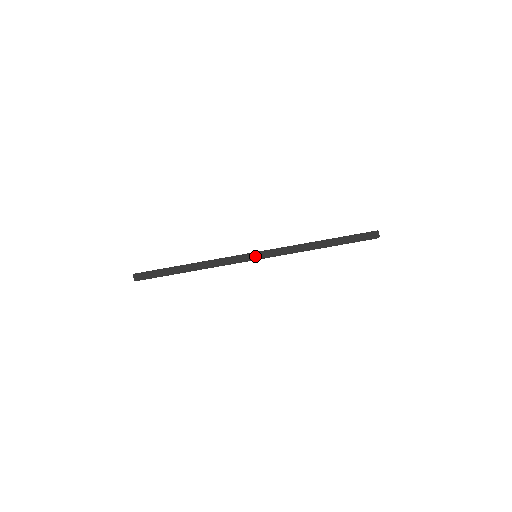
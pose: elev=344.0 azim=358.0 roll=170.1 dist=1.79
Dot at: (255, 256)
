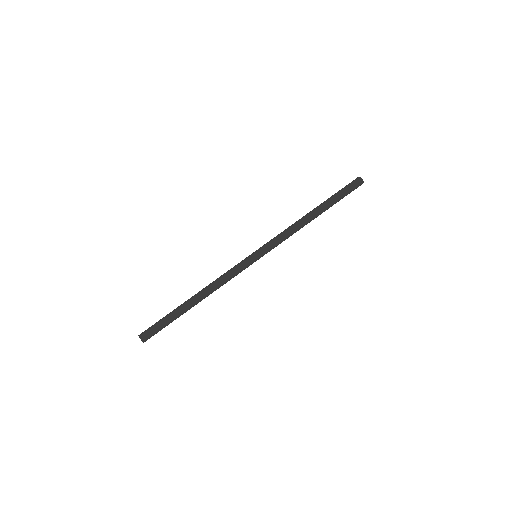
Dot at: (255, 255)
